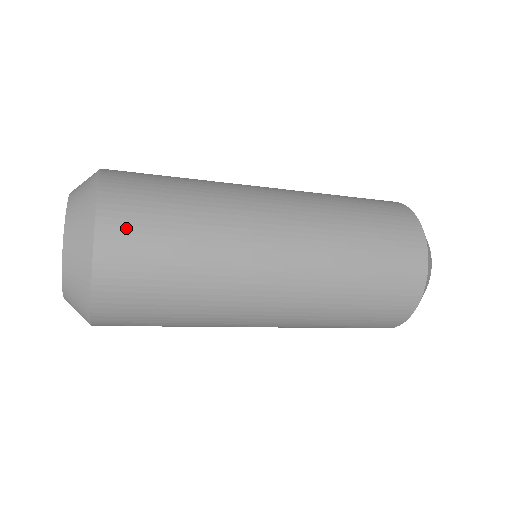
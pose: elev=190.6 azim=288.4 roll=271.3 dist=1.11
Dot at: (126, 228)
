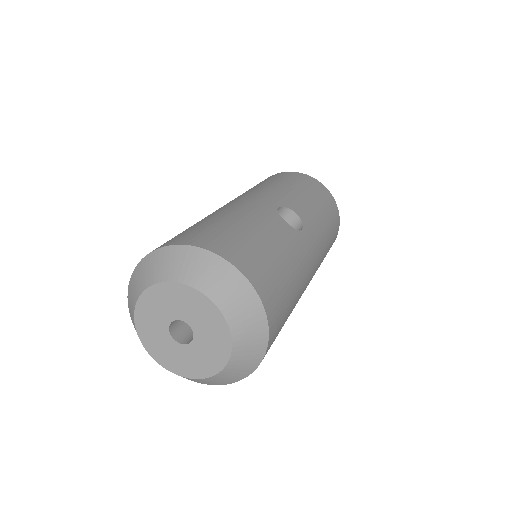
Dot at: occluded
